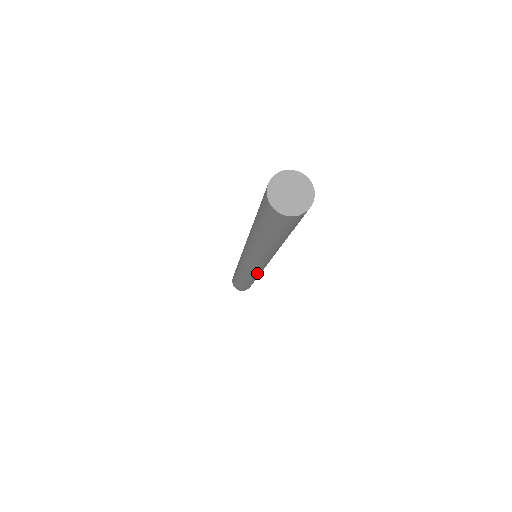
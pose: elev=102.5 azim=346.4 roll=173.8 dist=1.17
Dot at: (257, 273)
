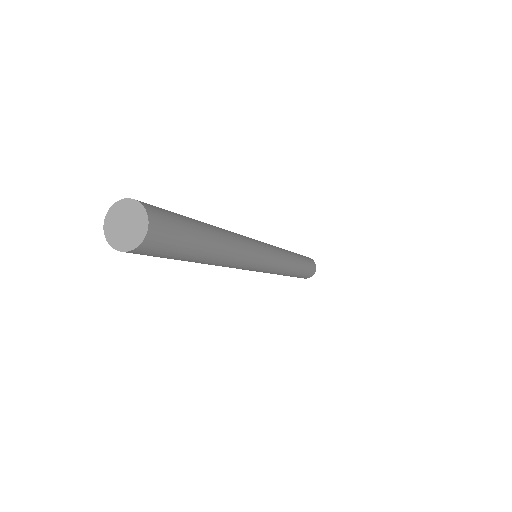
Dot at: (267, 272)
